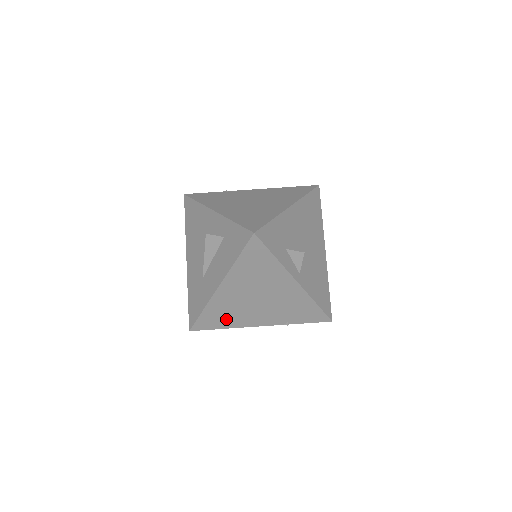
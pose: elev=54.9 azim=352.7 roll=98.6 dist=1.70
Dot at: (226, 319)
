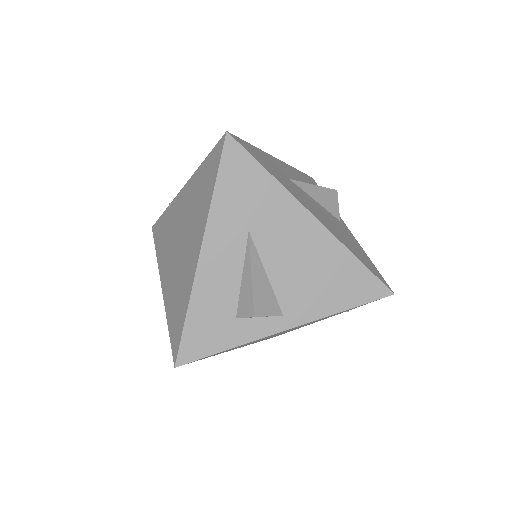
Dot at: occluded
